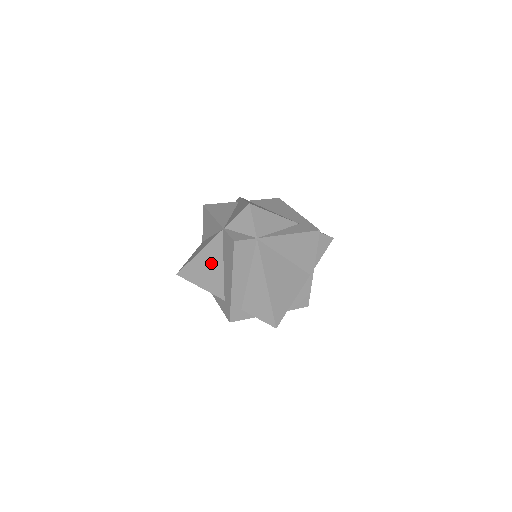
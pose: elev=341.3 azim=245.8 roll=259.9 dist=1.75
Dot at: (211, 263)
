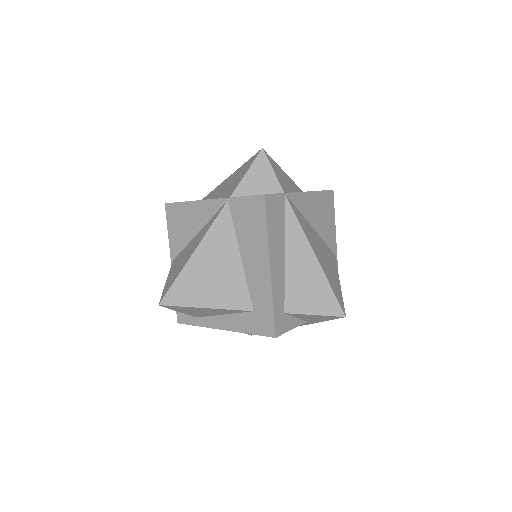
Dot at: (218, 260)
